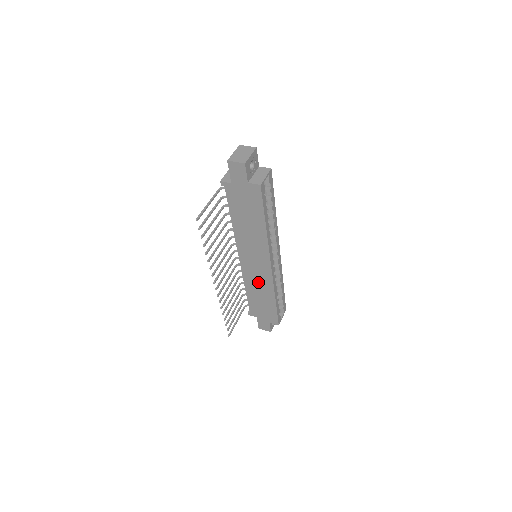
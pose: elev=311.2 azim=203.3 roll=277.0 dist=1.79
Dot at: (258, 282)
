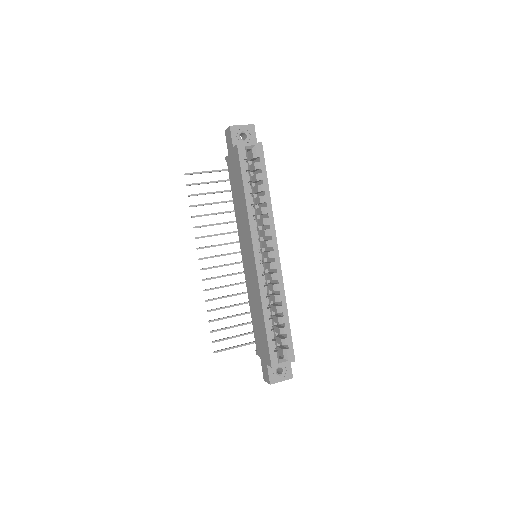
Dot at: (253, 289)
